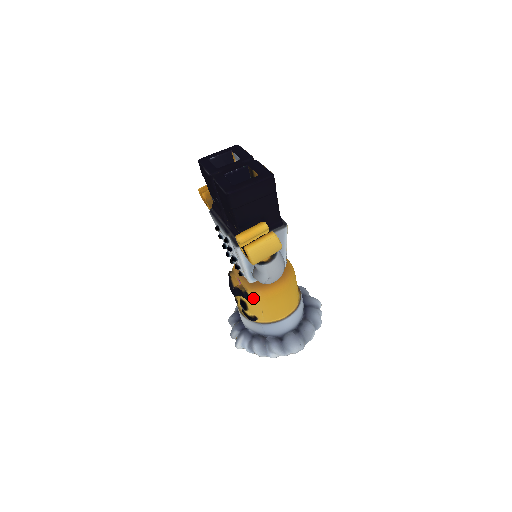
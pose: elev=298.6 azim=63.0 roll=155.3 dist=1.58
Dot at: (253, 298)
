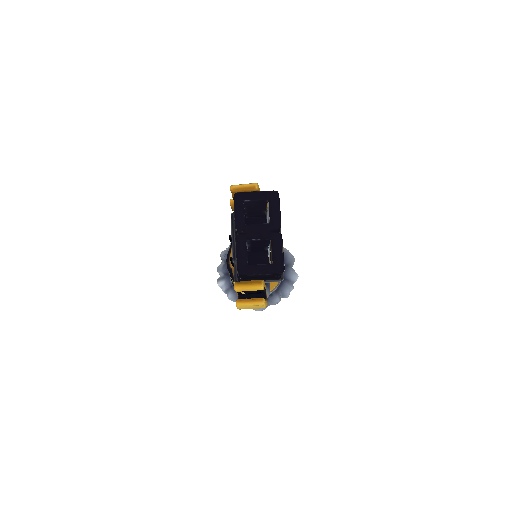
Dot at: occluded
